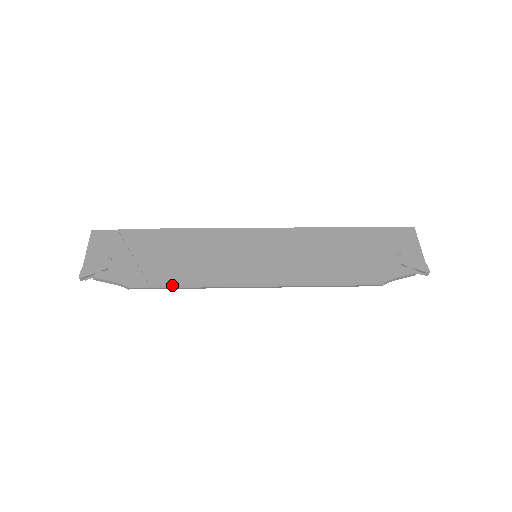
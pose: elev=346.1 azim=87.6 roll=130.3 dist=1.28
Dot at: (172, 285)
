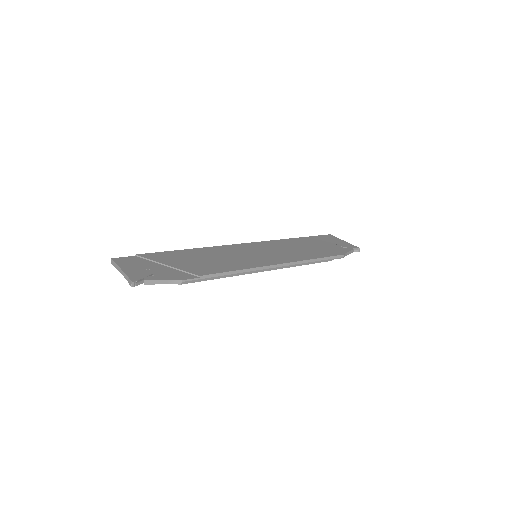
Dot at: (217, 273)
